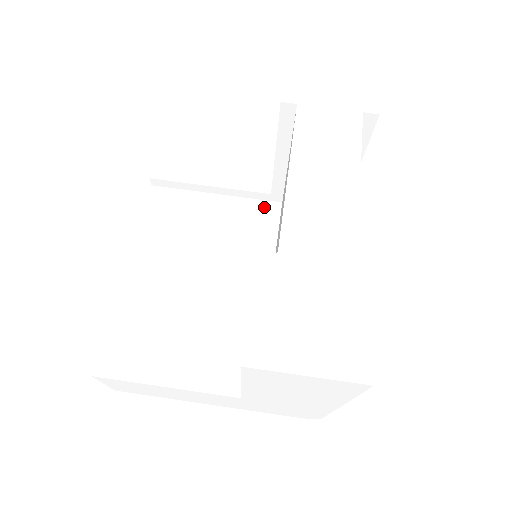
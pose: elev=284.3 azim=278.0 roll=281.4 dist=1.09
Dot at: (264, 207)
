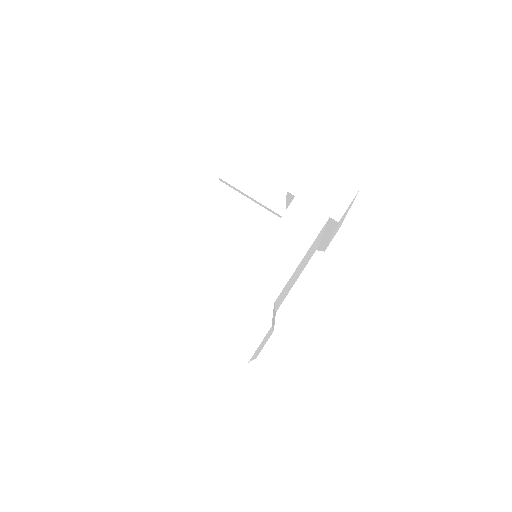
Dot at: occluded
